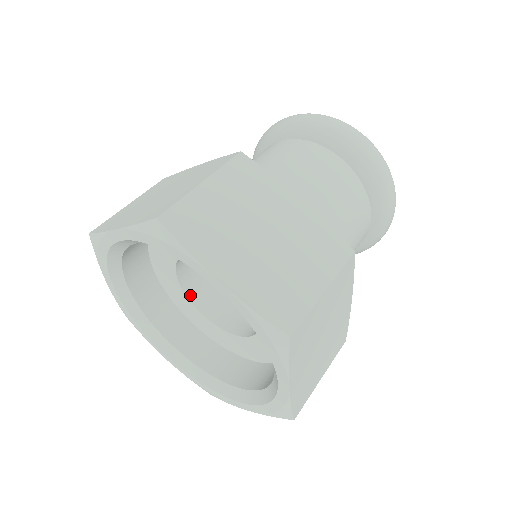
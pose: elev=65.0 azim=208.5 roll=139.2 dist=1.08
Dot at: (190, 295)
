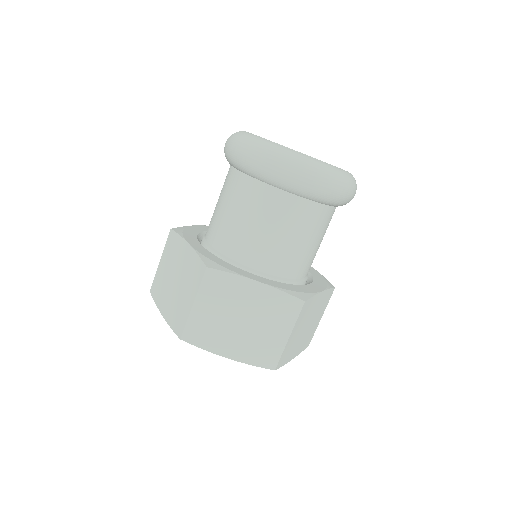
Dot at: occluded
